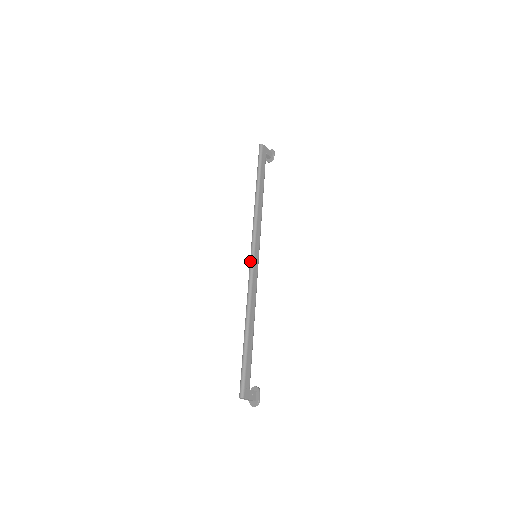
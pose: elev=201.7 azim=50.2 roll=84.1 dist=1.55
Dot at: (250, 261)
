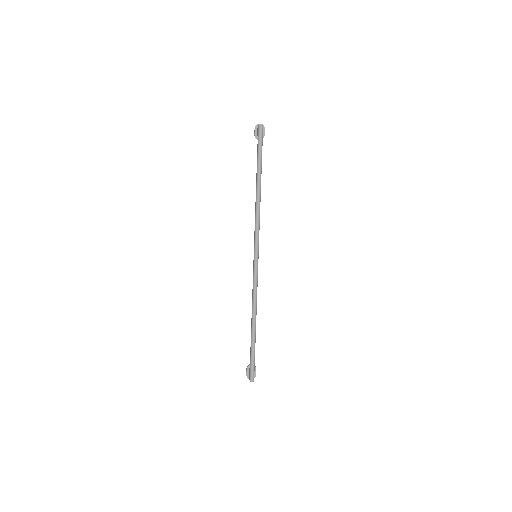
Dot at: (255, 265)
